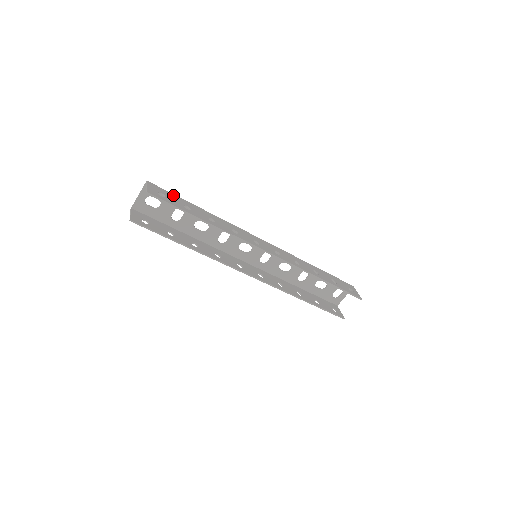
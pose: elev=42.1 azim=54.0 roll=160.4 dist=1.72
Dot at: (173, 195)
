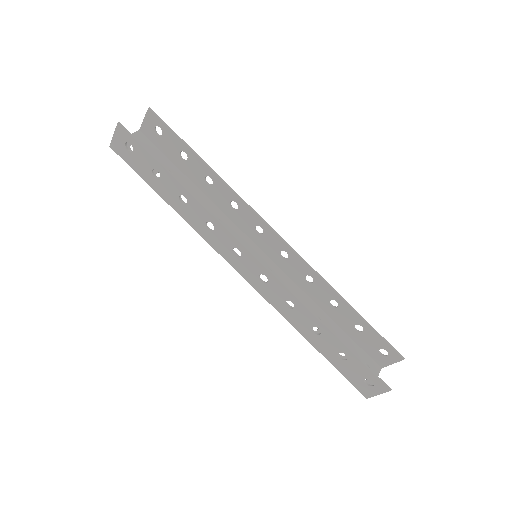
Dot at: (166, 152)
